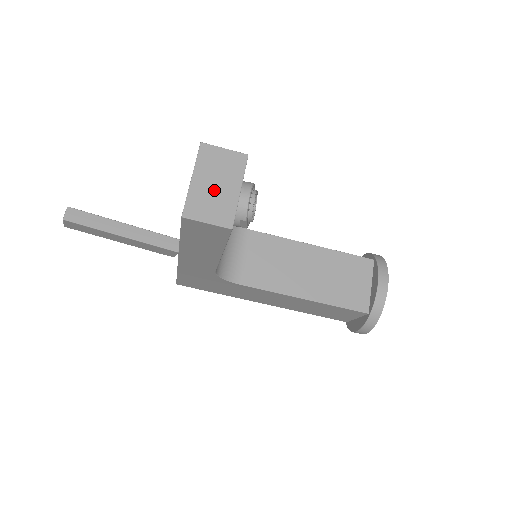
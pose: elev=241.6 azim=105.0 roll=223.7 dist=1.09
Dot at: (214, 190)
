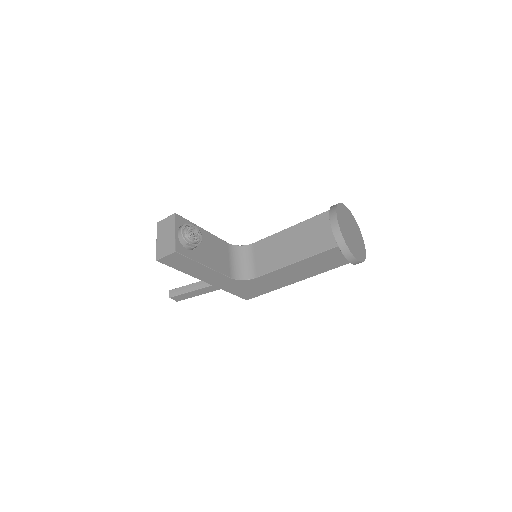
Dot at: (165, 240)
